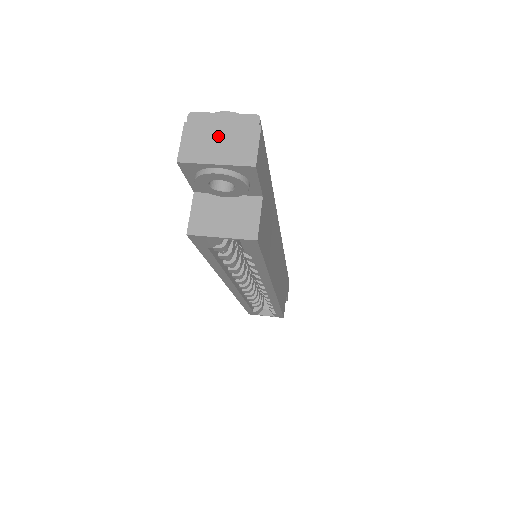
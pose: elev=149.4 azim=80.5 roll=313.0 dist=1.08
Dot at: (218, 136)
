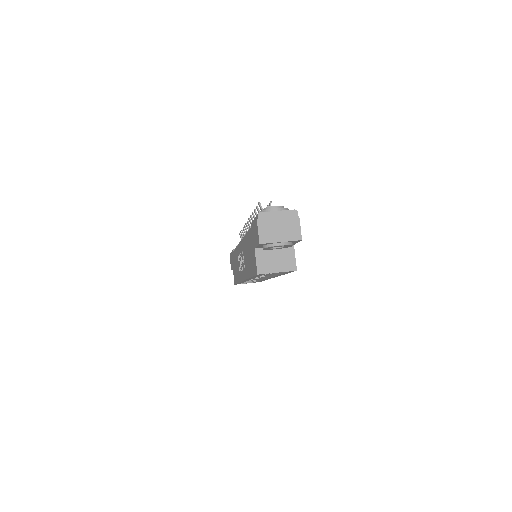
Dot at: (278, 225)
